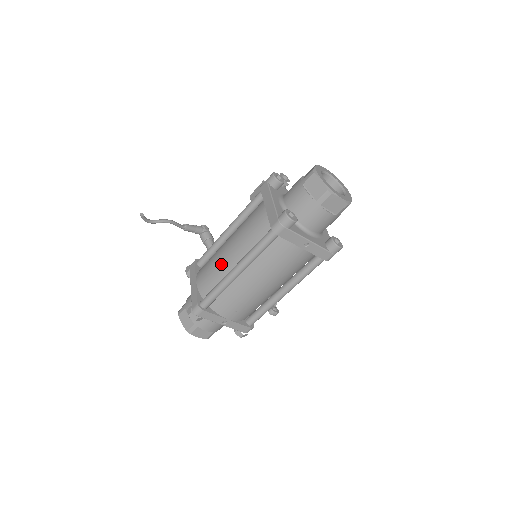
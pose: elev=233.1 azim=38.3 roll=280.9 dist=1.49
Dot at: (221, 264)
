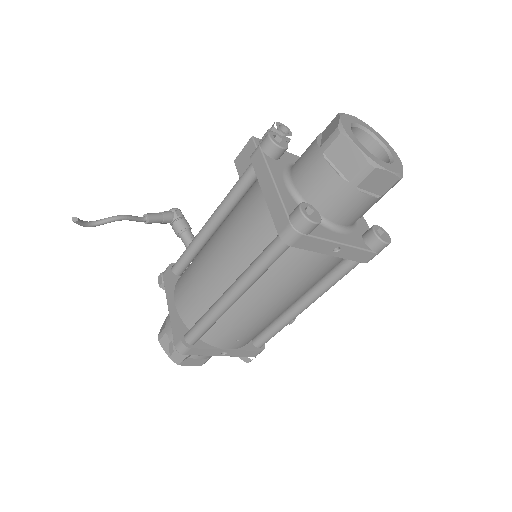
Dot at: (206, 282)
